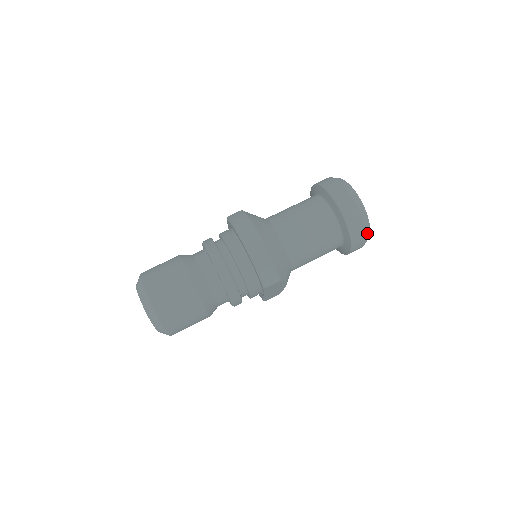
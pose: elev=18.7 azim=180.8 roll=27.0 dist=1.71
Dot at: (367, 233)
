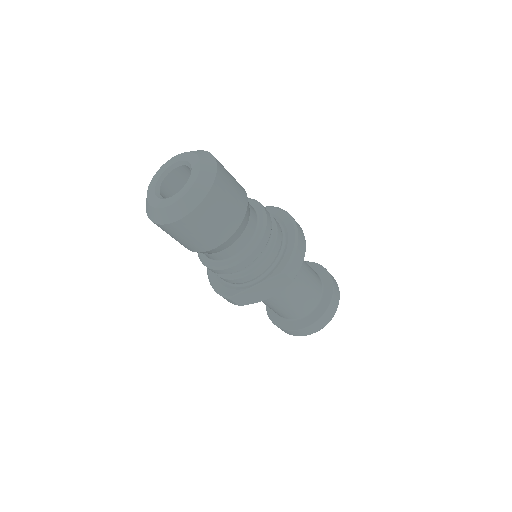
Dot at: occluded
